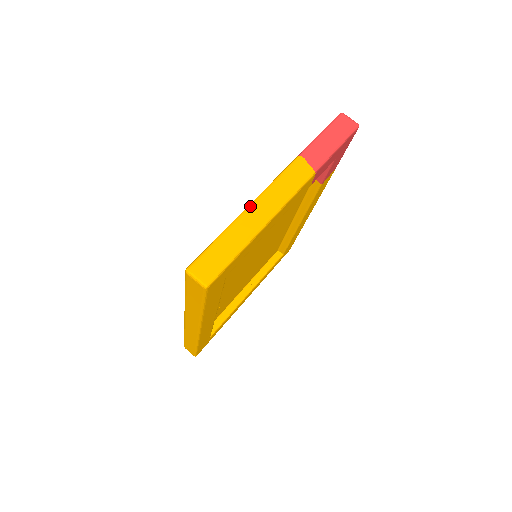
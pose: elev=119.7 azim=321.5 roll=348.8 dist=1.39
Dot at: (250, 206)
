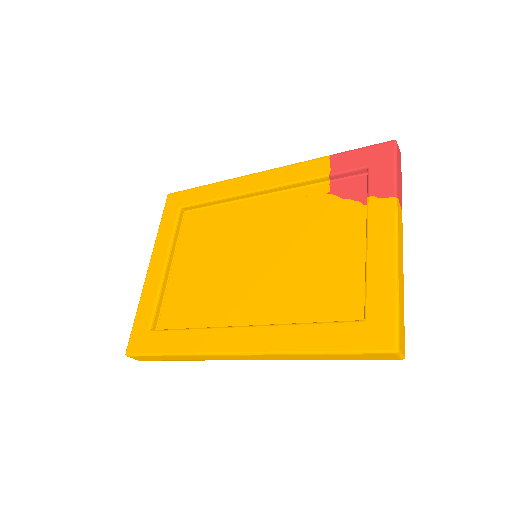
Dot at: (398, 265)
